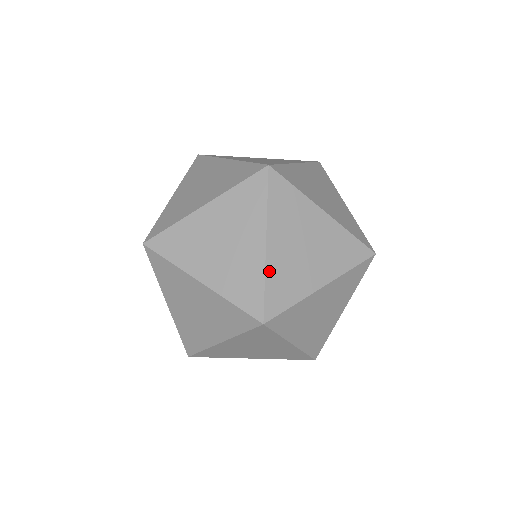
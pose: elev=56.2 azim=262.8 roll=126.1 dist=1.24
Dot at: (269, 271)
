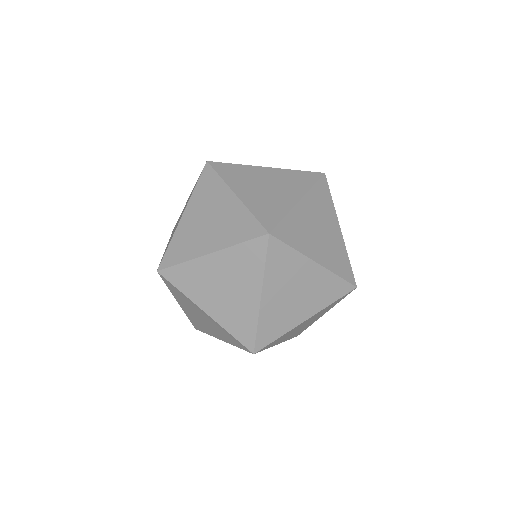
Dot at: (249, 206)
